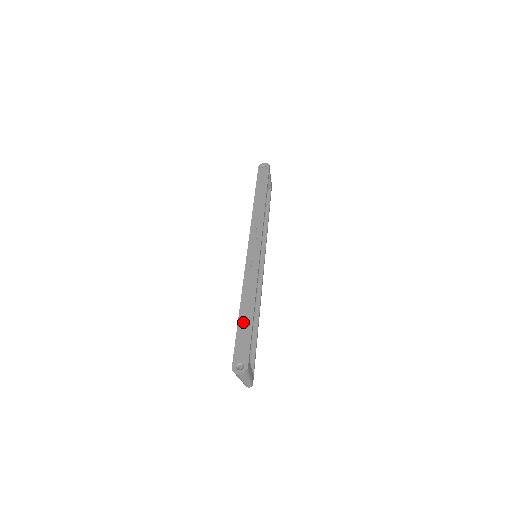
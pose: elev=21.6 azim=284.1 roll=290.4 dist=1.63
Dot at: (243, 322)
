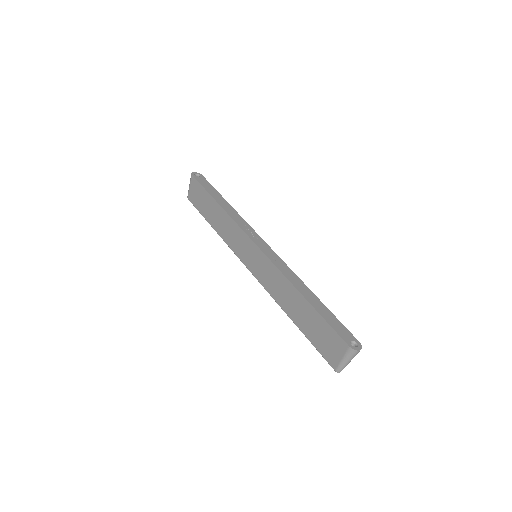
Dot at: (319, 308)
